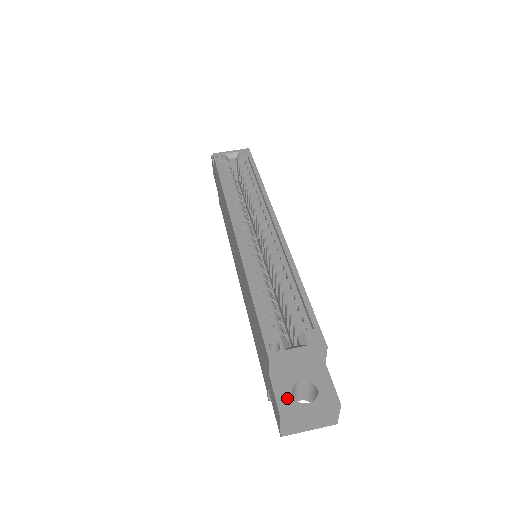
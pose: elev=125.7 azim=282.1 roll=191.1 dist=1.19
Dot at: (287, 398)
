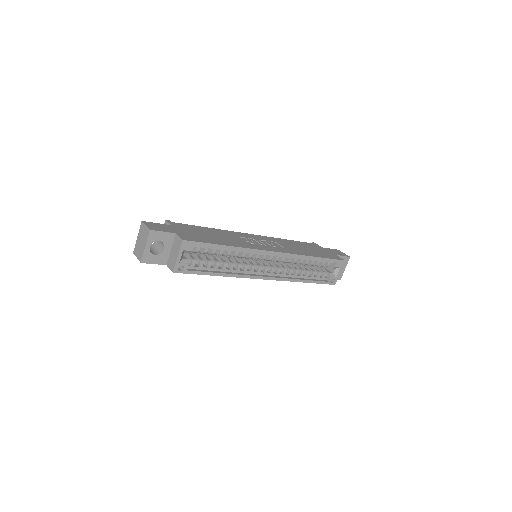
Dot at: occluded
